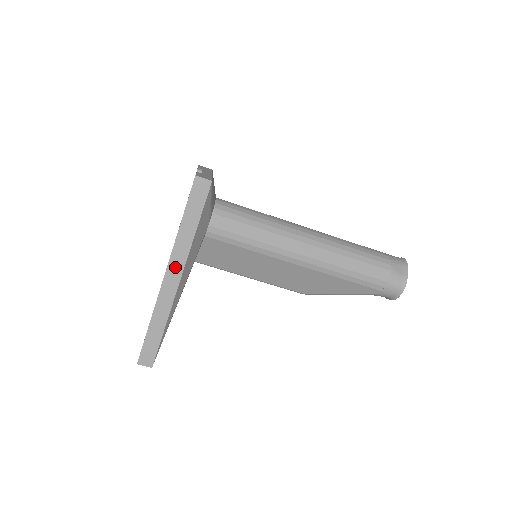
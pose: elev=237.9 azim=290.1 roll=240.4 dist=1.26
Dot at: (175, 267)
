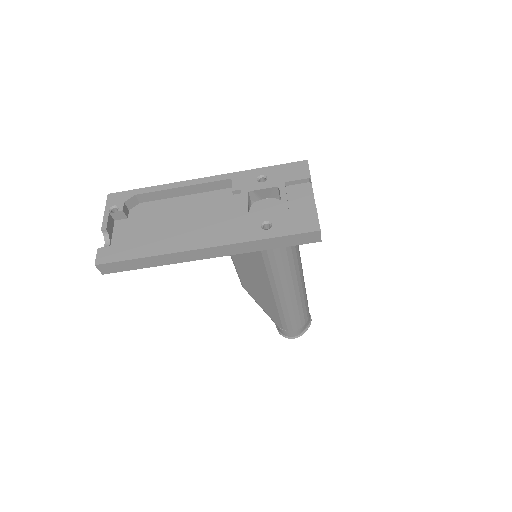
Dot at: (219, 251)
